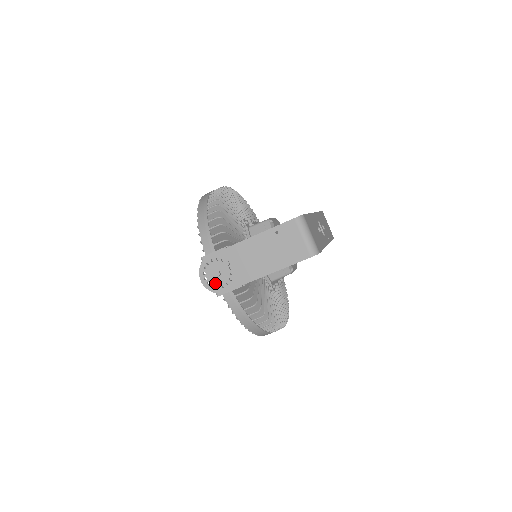
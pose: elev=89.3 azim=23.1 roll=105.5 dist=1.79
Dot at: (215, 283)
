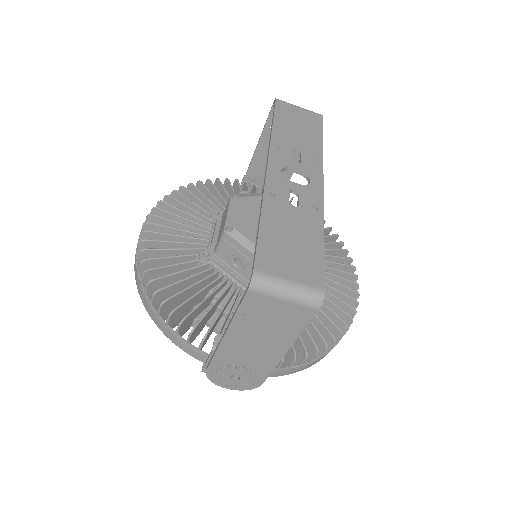
Dot at: (243, 384)
